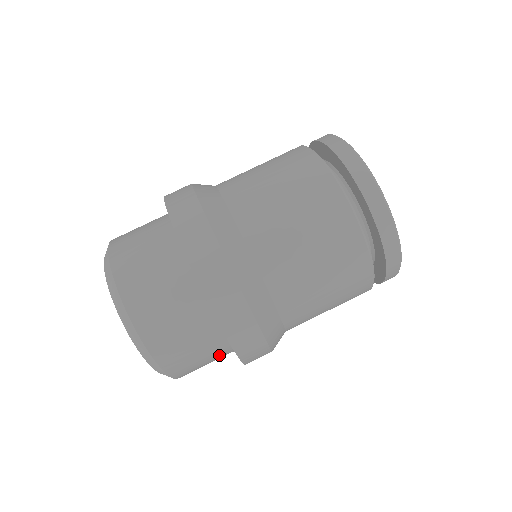
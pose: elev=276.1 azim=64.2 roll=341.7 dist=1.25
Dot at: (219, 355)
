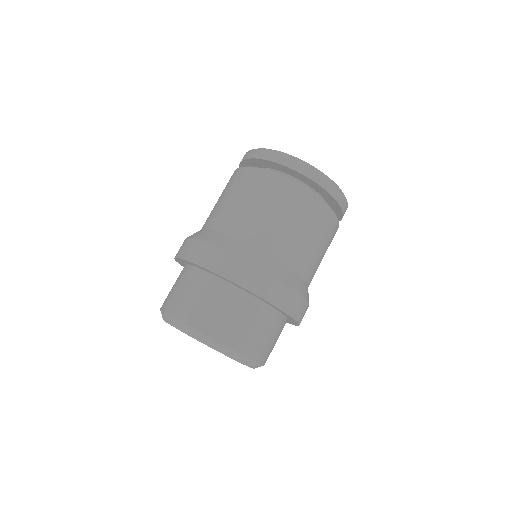
Dot at: (280, 330)
